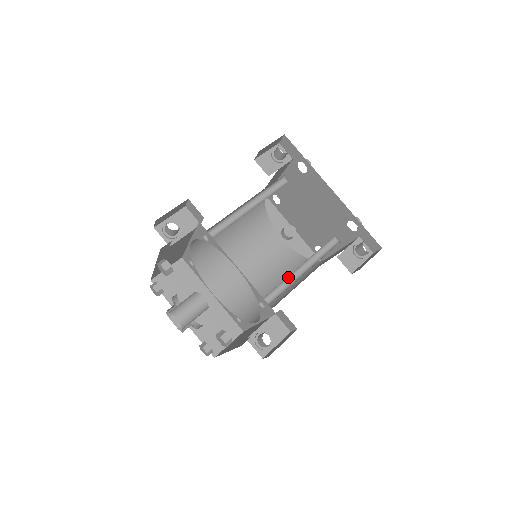
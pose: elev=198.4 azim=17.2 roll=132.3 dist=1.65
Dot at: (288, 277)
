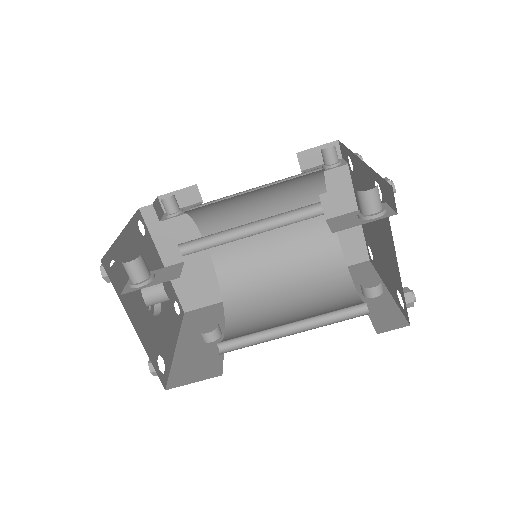
Dot at: (237, 236)
